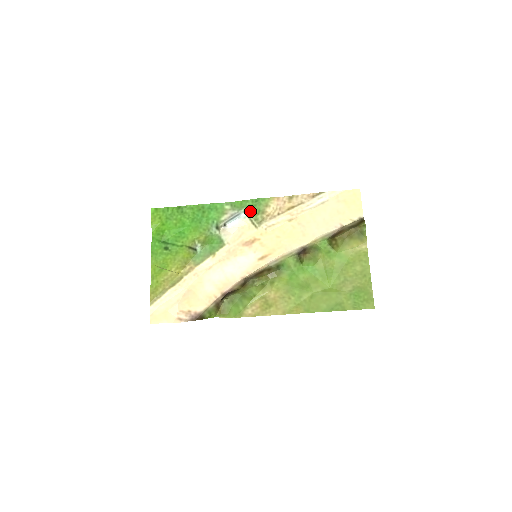
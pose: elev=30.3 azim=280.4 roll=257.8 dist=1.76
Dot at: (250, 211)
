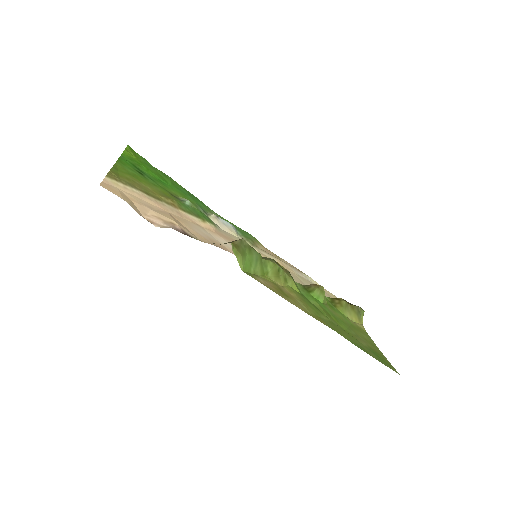
Dot at: (240, 232)
